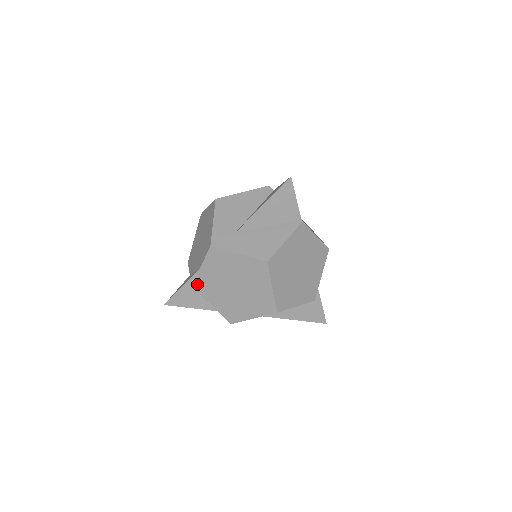
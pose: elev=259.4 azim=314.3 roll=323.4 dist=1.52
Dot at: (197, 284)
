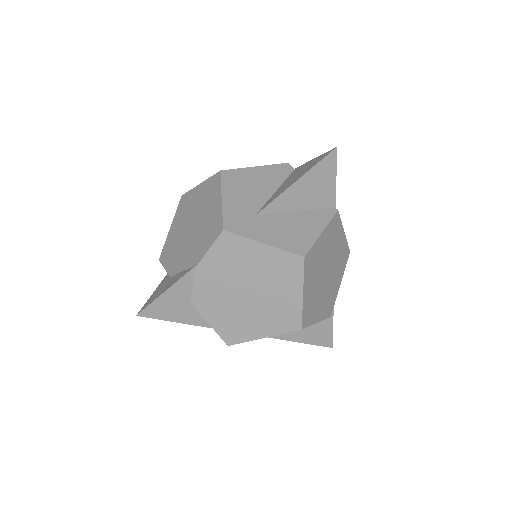
Dot at: (189, 287)
